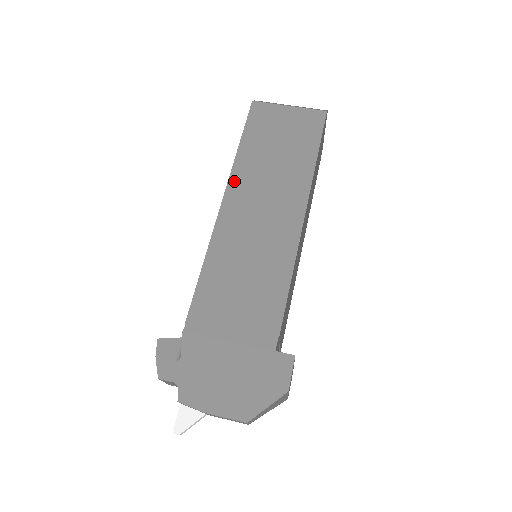
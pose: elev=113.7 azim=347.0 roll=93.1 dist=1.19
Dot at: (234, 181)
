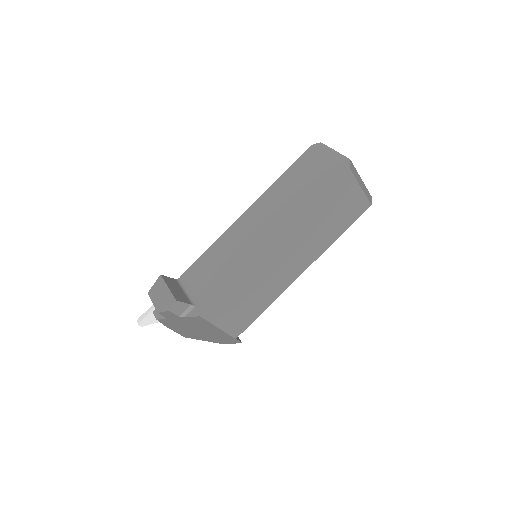
Dot at: (291, 230)
